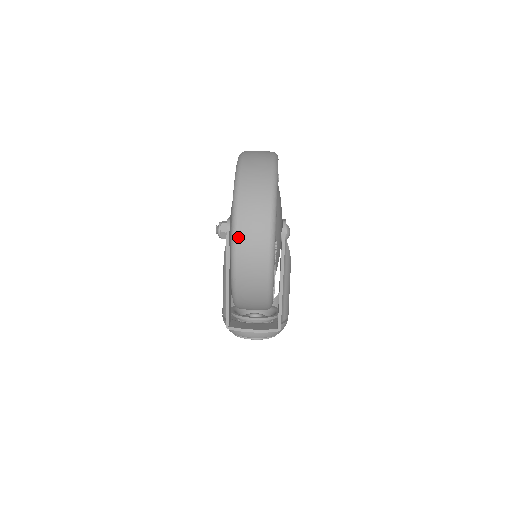
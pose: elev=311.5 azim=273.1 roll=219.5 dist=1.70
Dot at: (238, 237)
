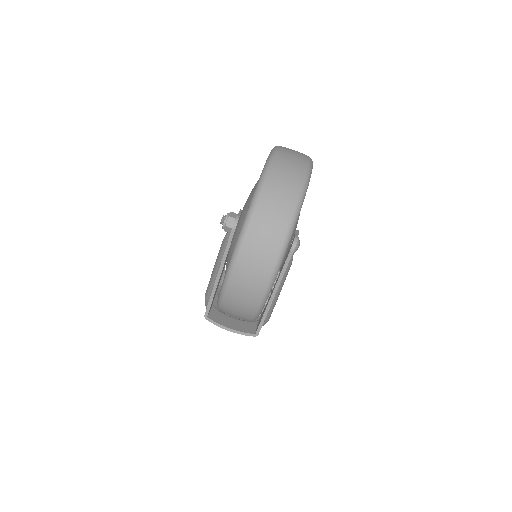
Dot at: (239, 259)
